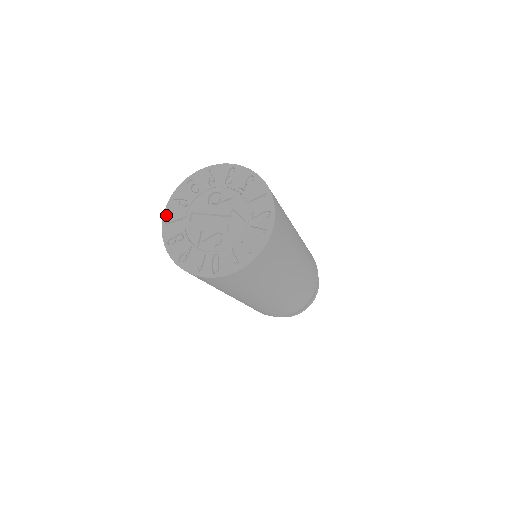
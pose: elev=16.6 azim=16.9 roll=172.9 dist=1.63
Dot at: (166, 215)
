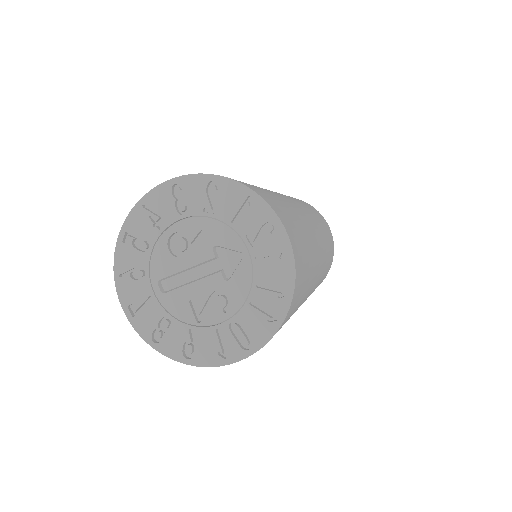
Dot at: (125, 303)
